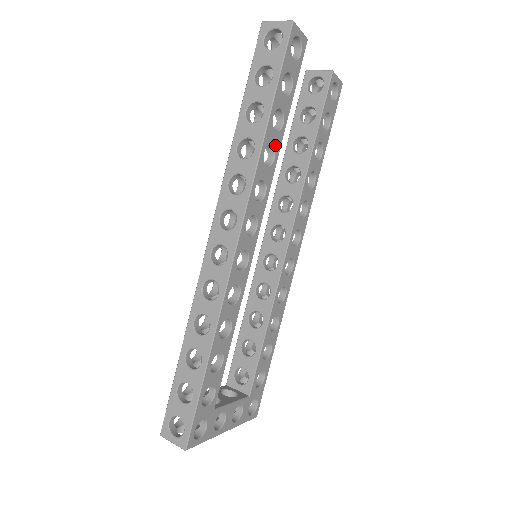
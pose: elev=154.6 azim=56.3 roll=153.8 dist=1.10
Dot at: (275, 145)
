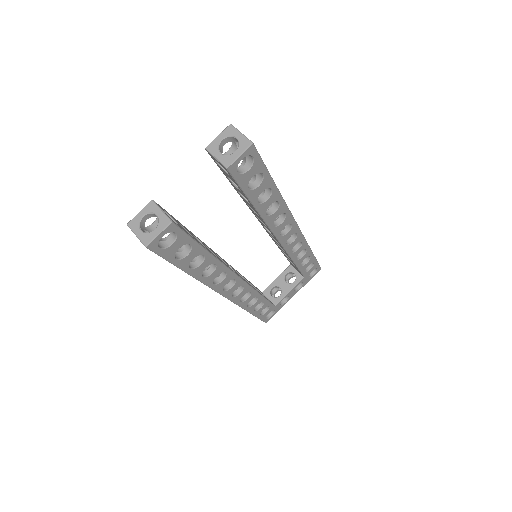
Dot at: (209, 264)
